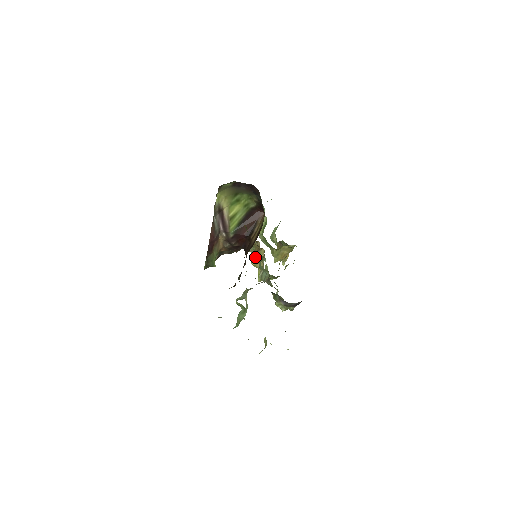
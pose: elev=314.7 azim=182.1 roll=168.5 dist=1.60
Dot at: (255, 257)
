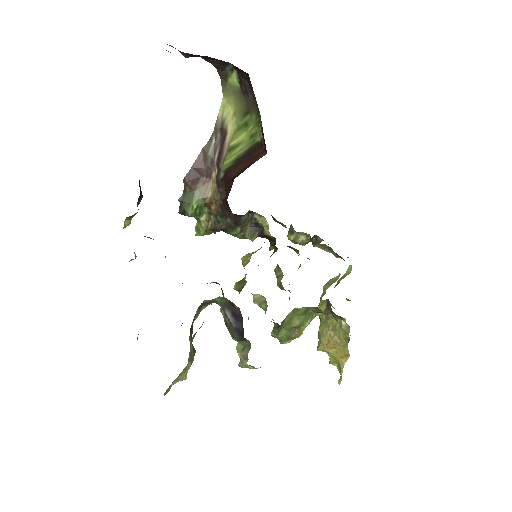
Dot at: occluded
